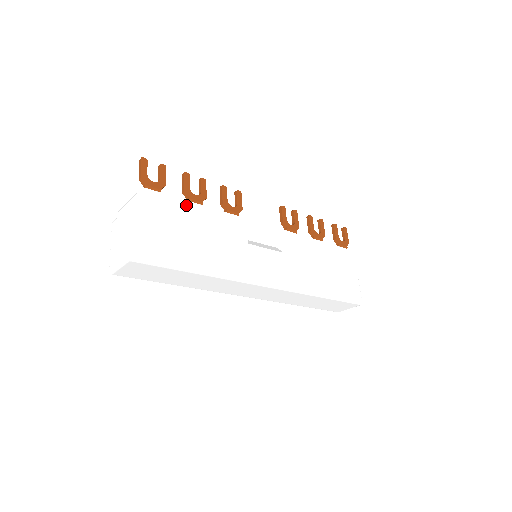
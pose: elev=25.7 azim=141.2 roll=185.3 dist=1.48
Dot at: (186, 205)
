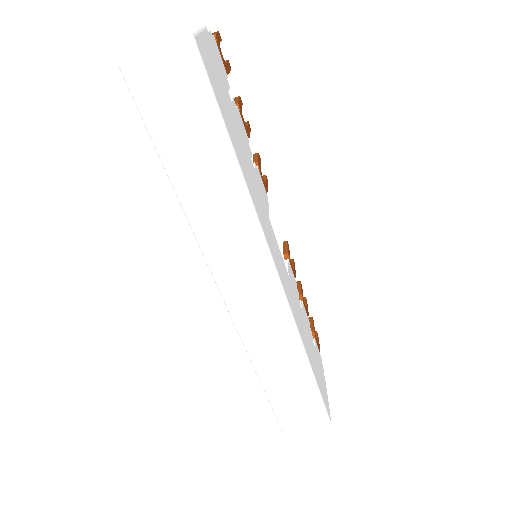
Dot at: (238, 110)
